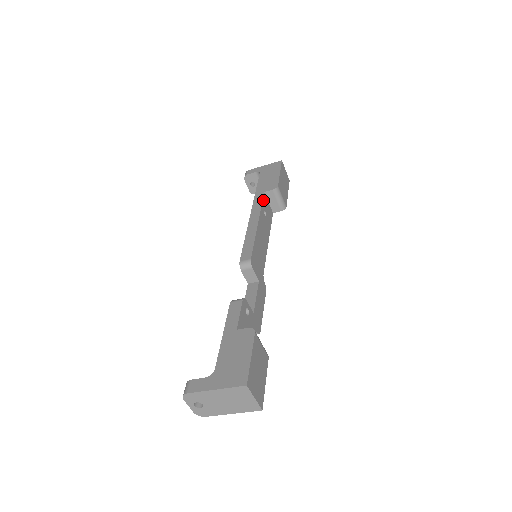
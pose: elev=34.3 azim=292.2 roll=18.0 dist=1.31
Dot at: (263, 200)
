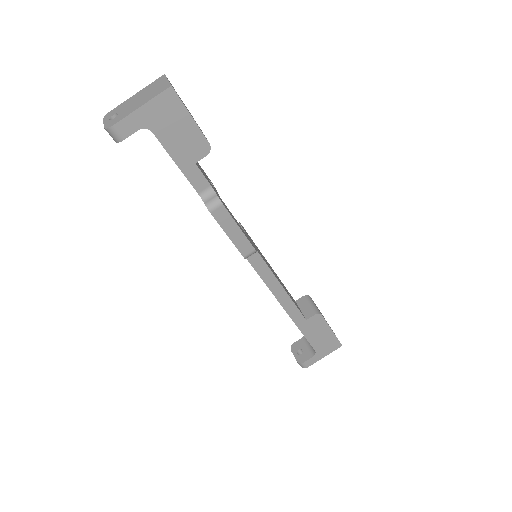
Dot at: (290, 294)
